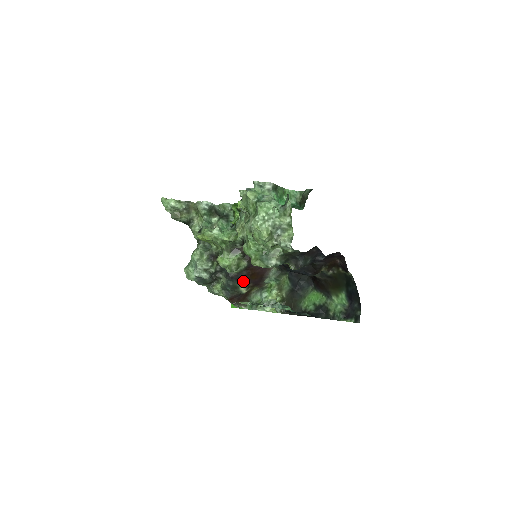
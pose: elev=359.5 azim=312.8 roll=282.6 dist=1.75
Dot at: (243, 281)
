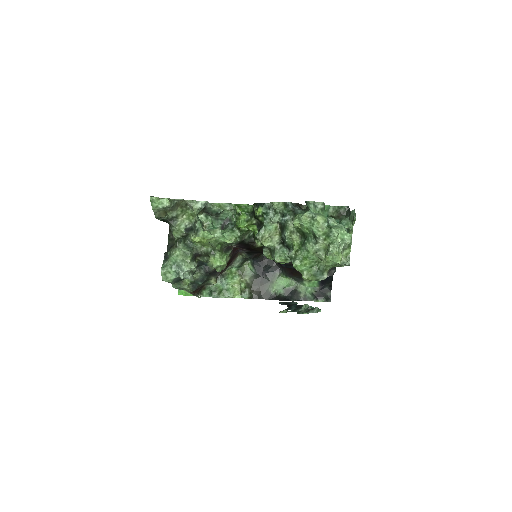
Dot at: (215, 274)
